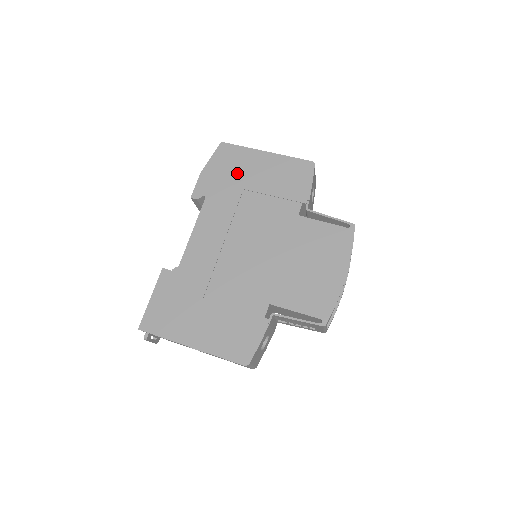
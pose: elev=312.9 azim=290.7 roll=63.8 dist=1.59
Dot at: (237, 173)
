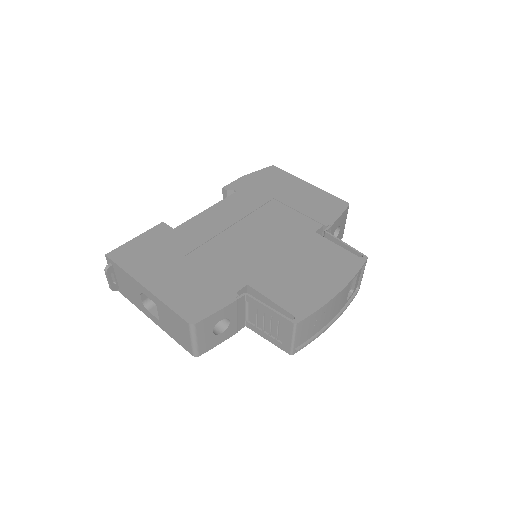
Dot at: (274, 187)
